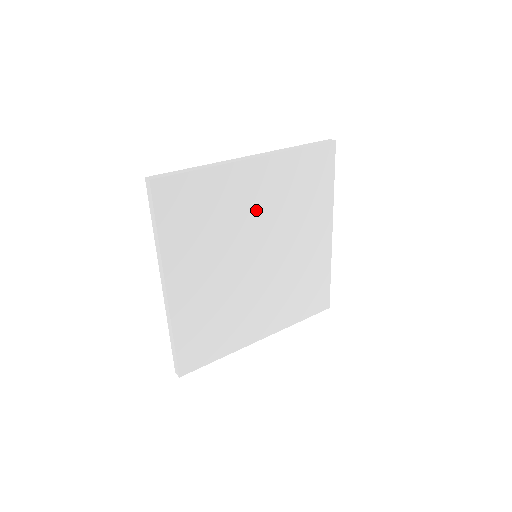
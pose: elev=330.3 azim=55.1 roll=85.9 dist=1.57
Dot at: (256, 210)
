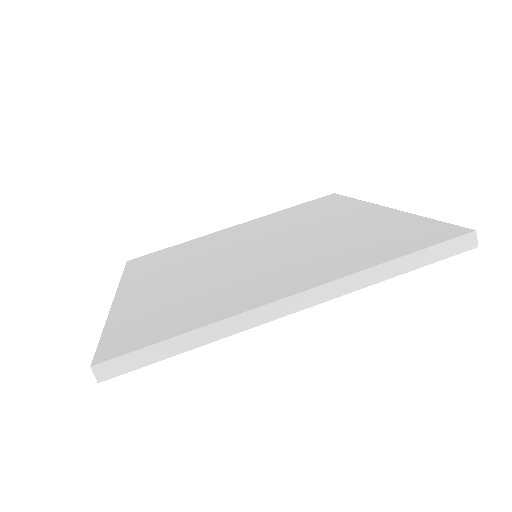
Dot at: occluded
